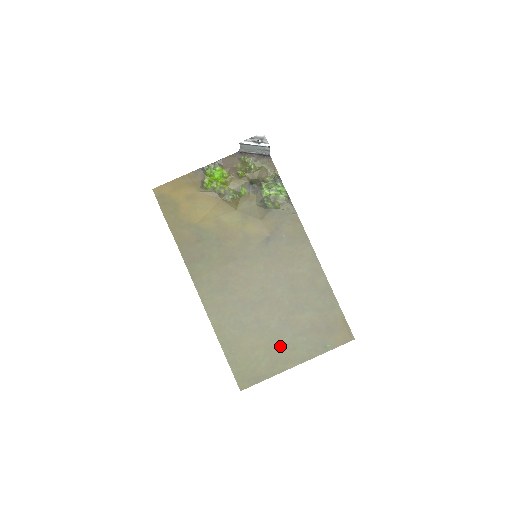
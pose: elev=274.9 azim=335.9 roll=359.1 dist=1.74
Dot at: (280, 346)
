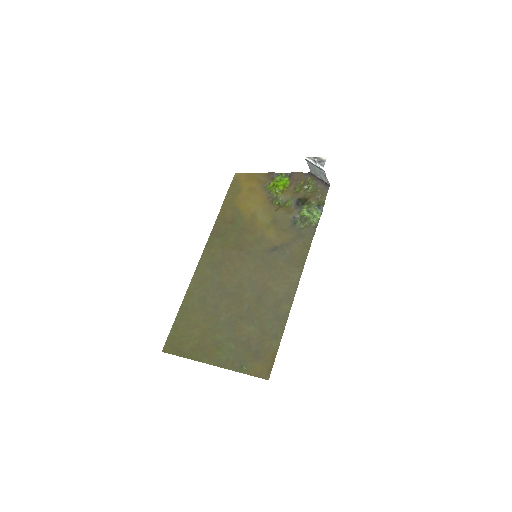
Dot at: (213, 339)
